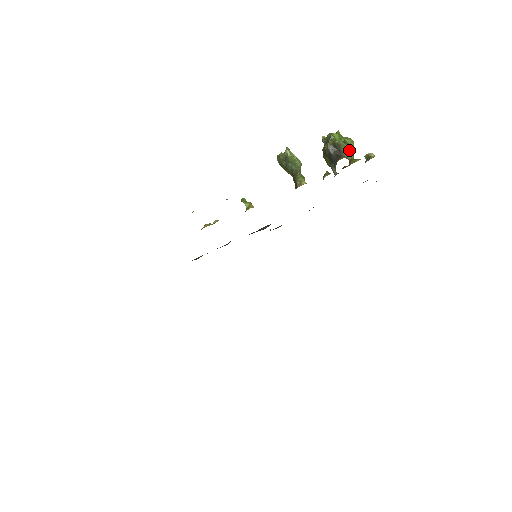
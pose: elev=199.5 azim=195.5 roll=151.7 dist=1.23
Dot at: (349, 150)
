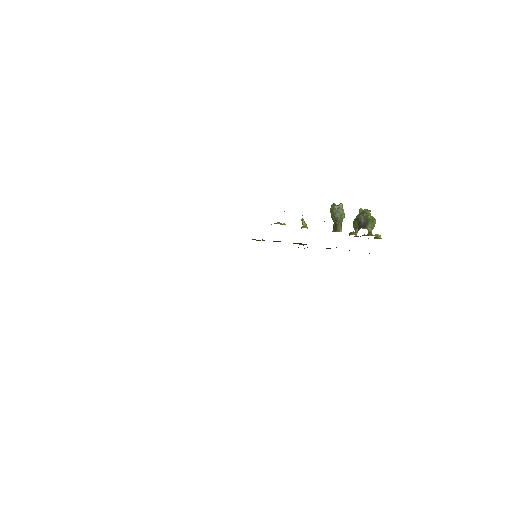
Dot at: (372, 226)
